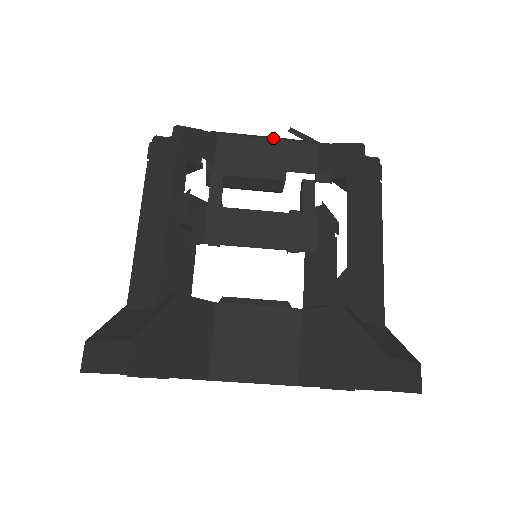
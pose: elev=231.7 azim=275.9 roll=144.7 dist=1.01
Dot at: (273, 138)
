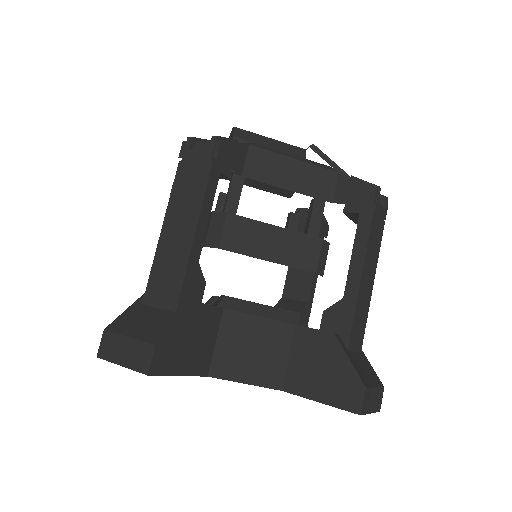
Dot at: (299, 159)
